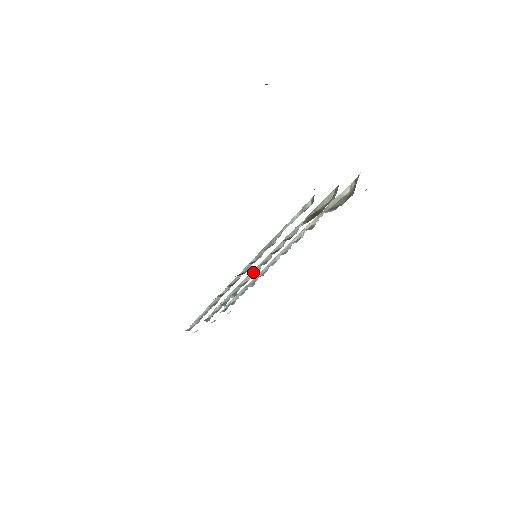
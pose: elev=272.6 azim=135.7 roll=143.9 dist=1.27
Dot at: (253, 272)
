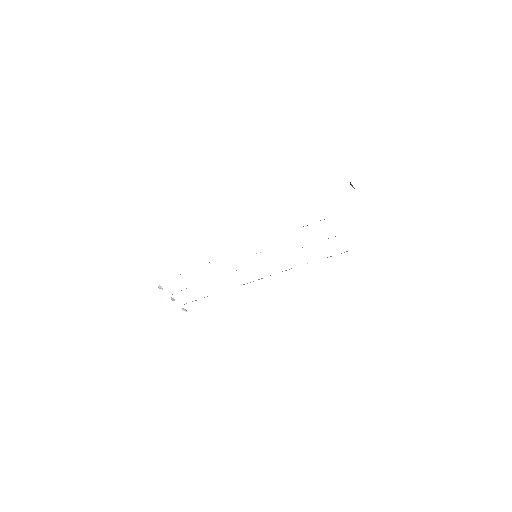
Dot at: occluded
